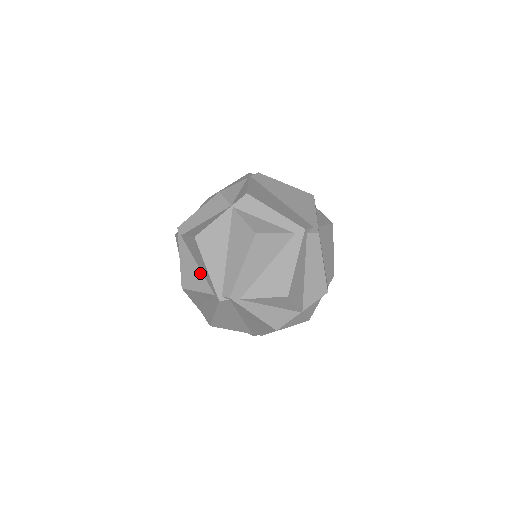
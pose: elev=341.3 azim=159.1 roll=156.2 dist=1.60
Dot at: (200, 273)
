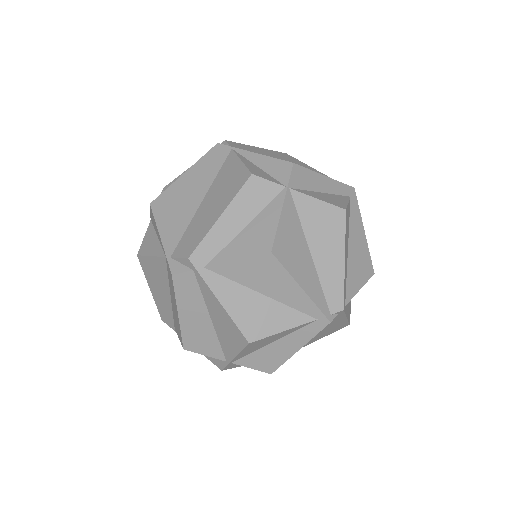
Dot at: (275, 304)
